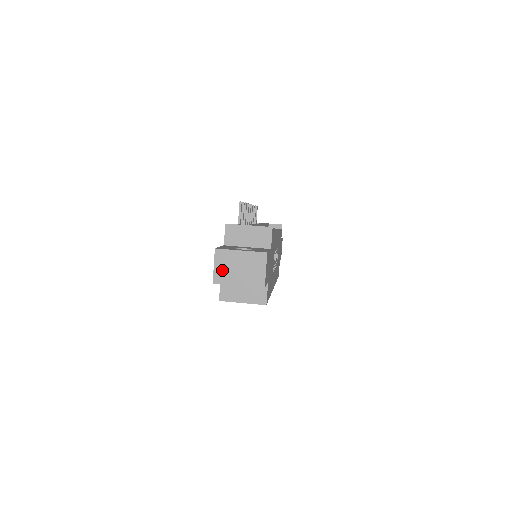
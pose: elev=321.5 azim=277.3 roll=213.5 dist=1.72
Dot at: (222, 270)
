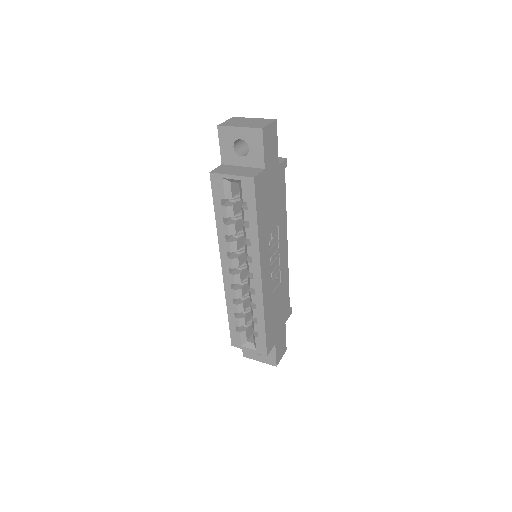
Dot at: (231, 122)
